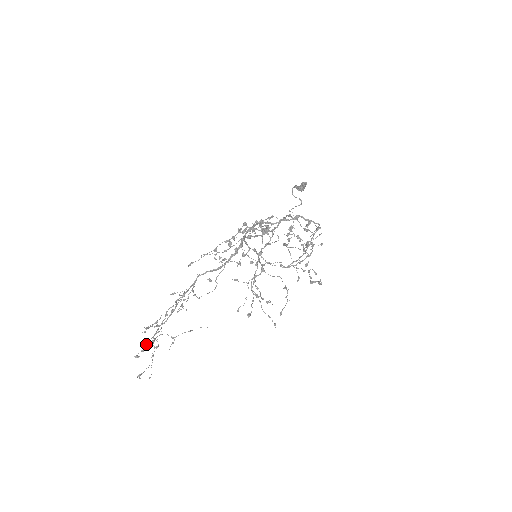
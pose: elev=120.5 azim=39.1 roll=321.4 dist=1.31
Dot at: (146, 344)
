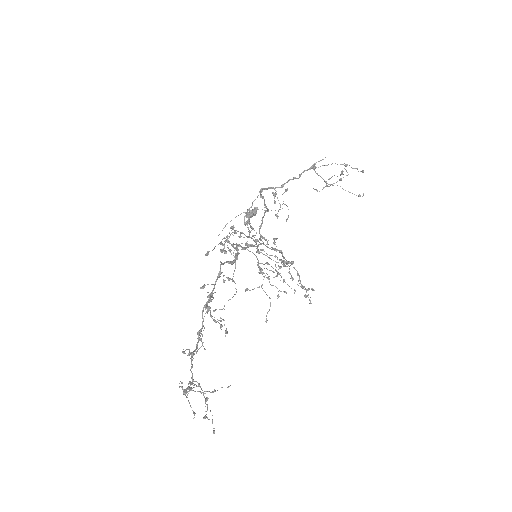
Dot at: (183, 390)
